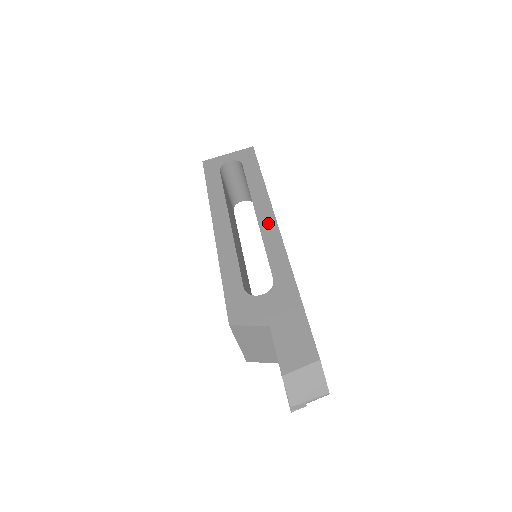
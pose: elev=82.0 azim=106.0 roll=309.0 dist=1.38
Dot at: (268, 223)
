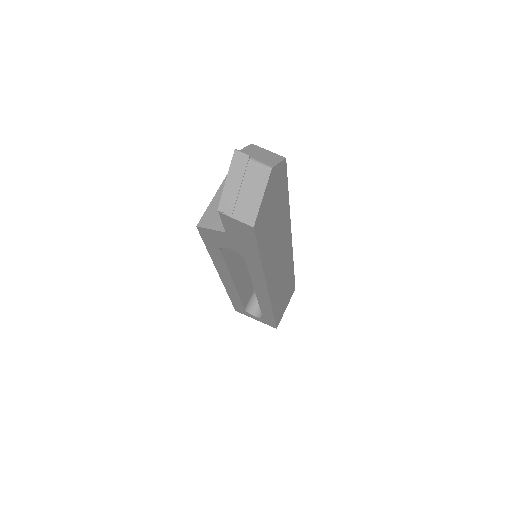
Dot at: occluded
